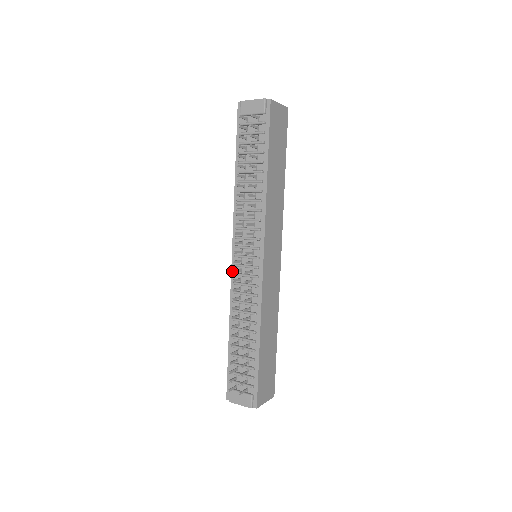
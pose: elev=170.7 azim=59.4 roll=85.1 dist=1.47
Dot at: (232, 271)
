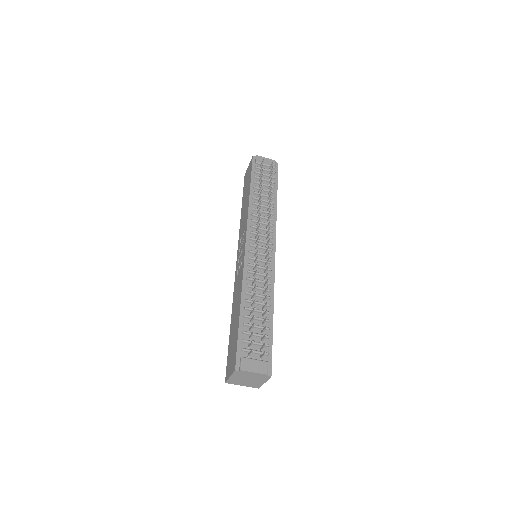
Dot at: (245, 256)
